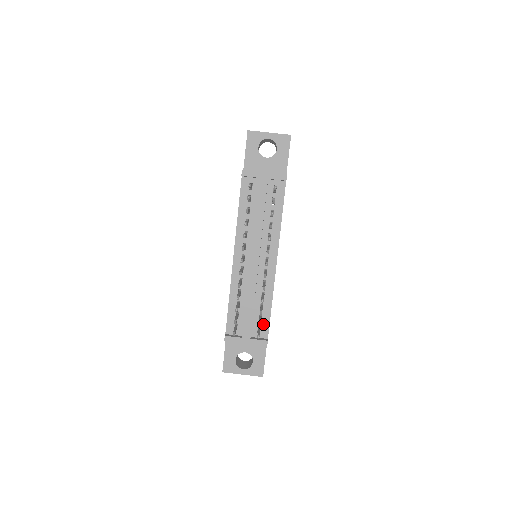
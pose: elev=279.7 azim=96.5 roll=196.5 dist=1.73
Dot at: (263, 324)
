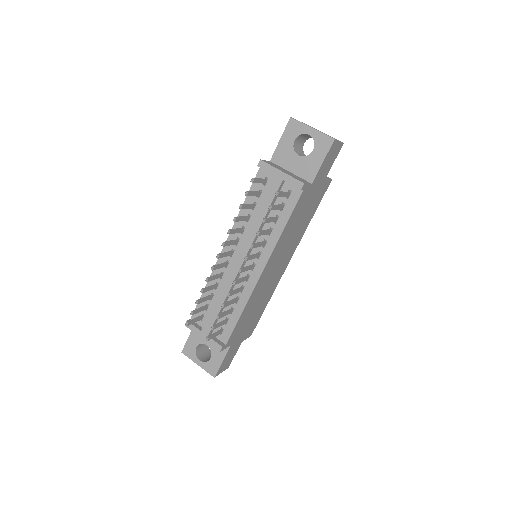
Dot at: (227, 328)
